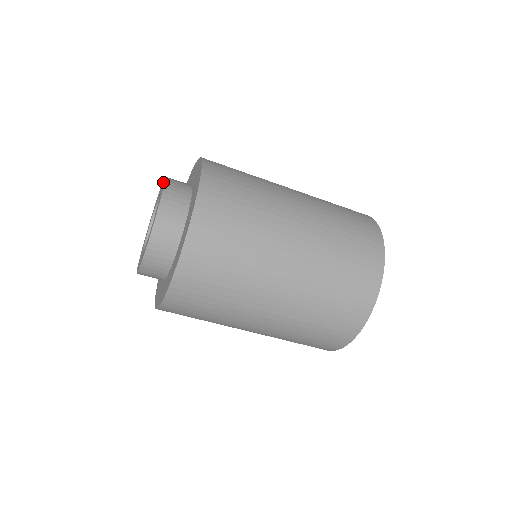
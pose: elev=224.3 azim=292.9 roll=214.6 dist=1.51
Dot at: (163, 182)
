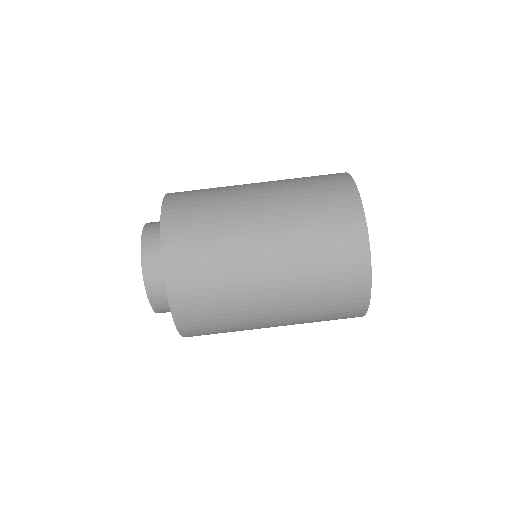
Dot at: occluded
